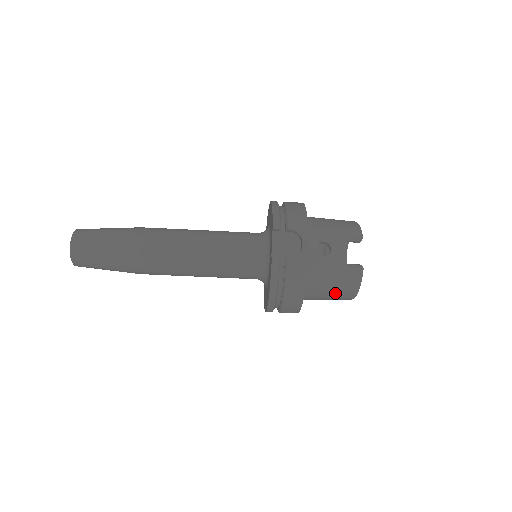
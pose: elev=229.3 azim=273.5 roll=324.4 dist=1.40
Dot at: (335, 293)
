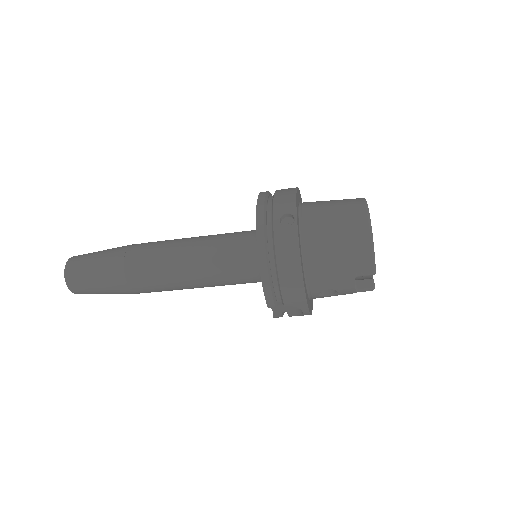
Dot at: occluded
